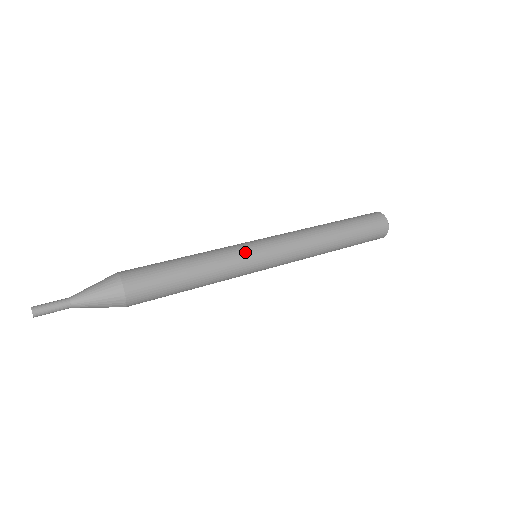
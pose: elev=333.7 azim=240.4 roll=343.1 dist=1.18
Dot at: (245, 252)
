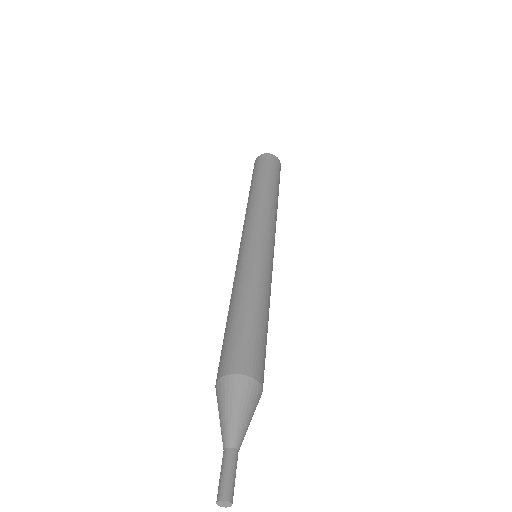
Dot at: (270, 263)
